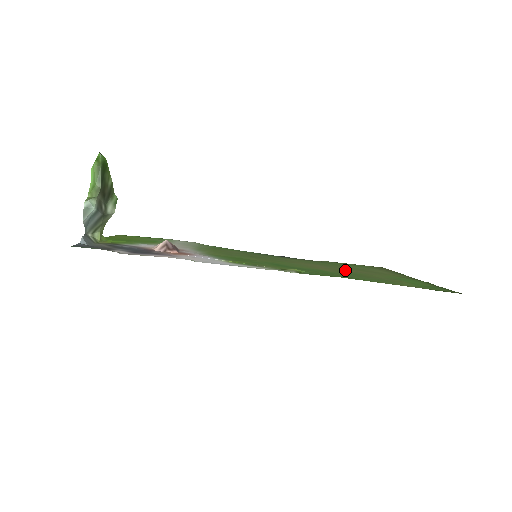
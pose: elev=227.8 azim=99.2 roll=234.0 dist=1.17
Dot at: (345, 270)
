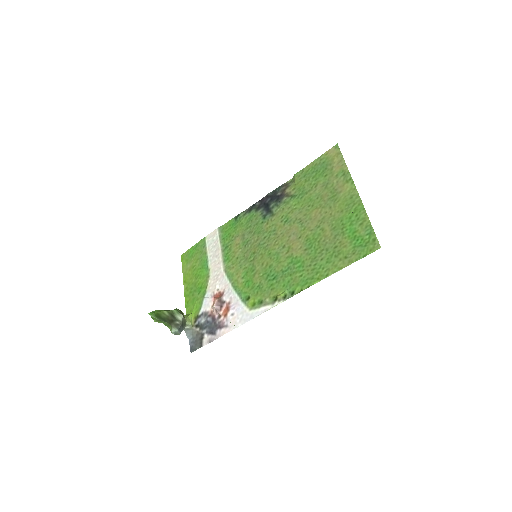
Dot at: (309, 228)
